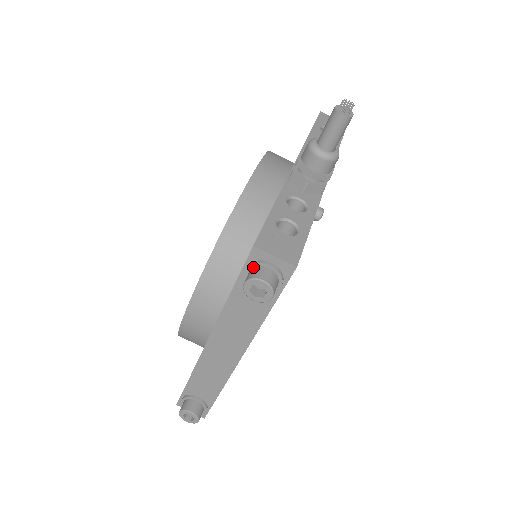
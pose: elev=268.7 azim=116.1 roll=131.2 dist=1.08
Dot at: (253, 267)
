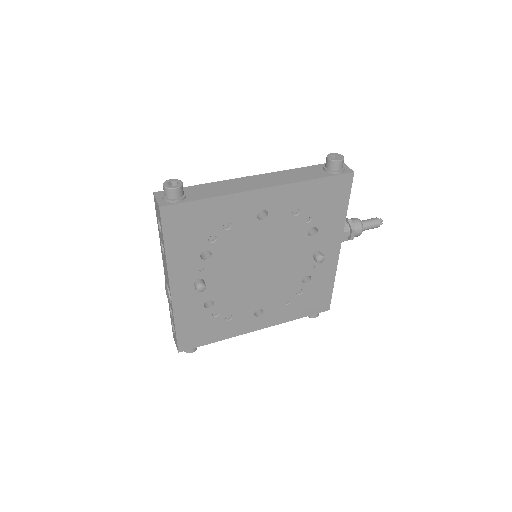
Dot at: occluded
